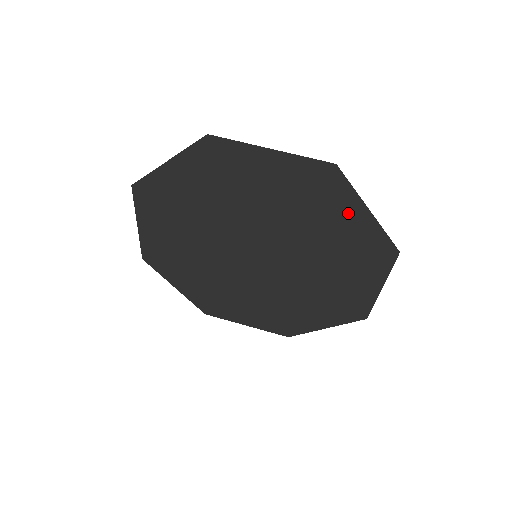
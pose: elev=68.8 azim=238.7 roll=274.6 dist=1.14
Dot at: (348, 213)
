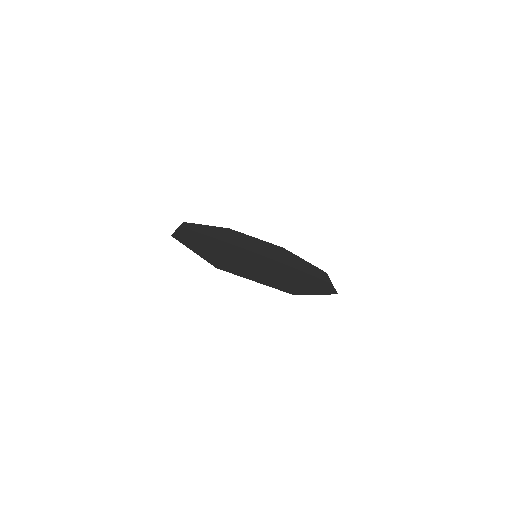
Dot at: (306, 289)
